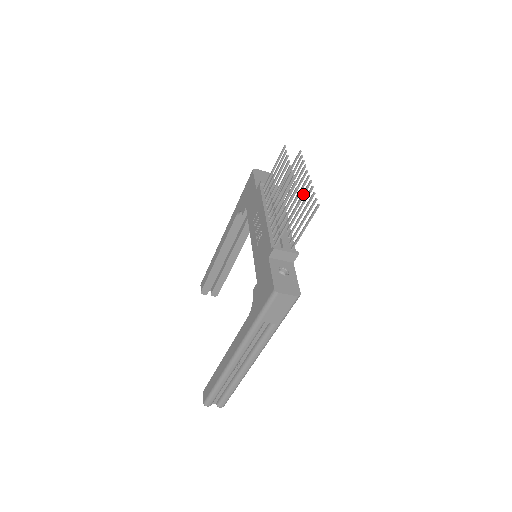
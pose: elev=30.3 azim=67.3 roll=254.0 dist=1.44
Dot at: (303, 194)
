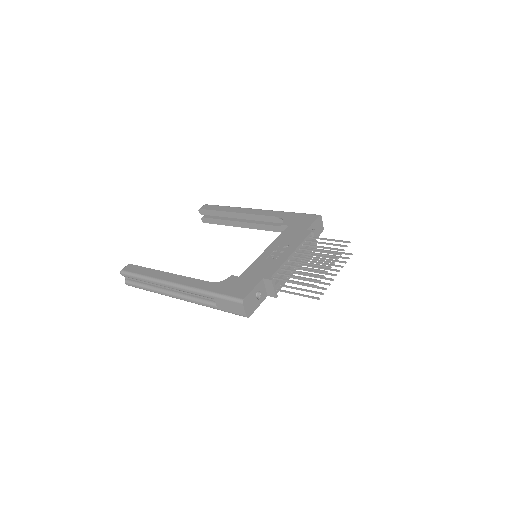
Dot at: (321, 277)
